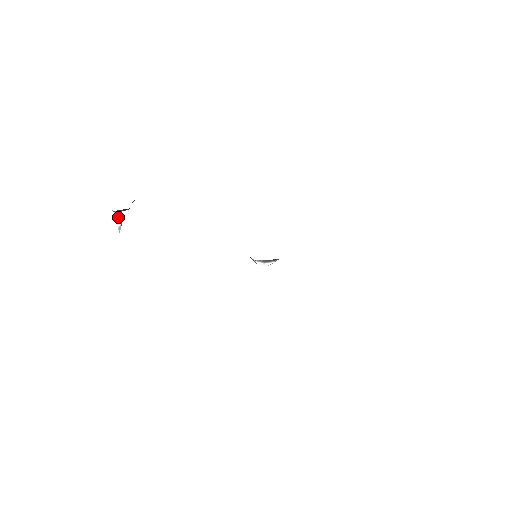
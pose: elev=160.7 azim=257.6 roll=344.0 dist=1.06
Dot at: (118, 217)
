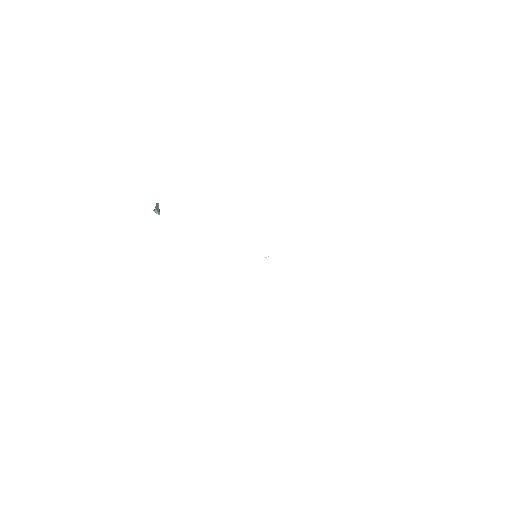
Dot at: (156, 211)
